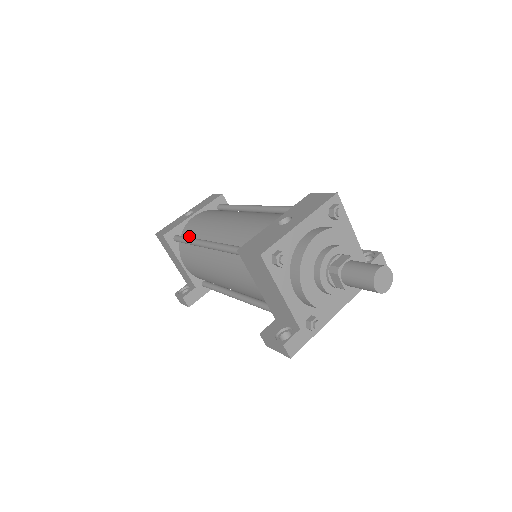
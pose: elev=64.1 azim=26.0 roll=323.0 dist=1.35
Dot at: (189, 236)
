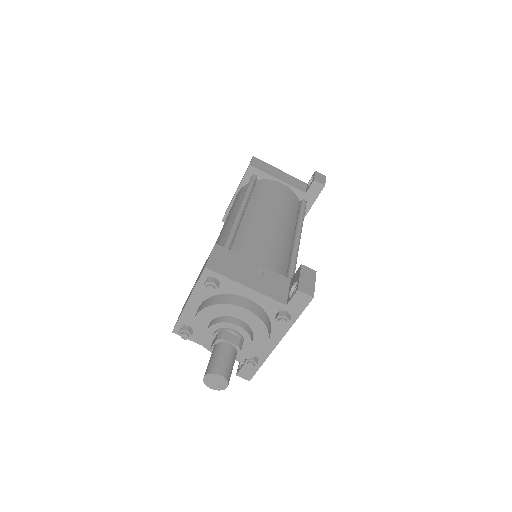
Dot at: occluded
